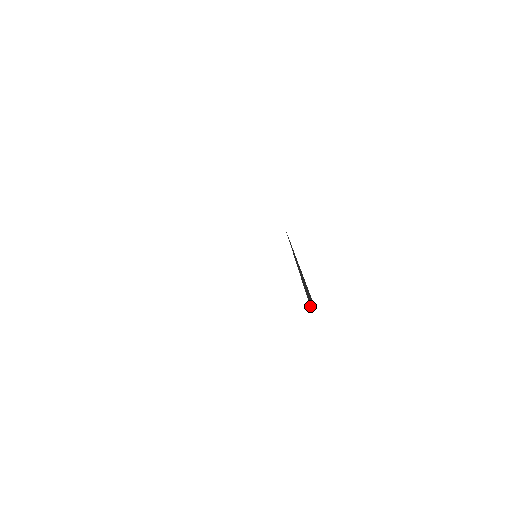
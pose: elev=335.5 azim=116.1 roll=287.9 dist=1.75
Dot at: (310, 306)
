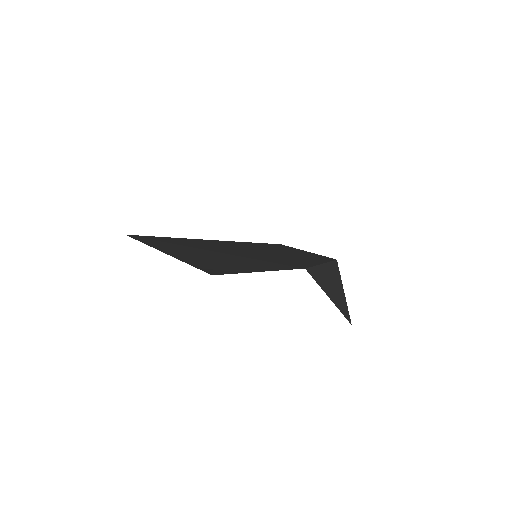
Dot at: (348, 317)
